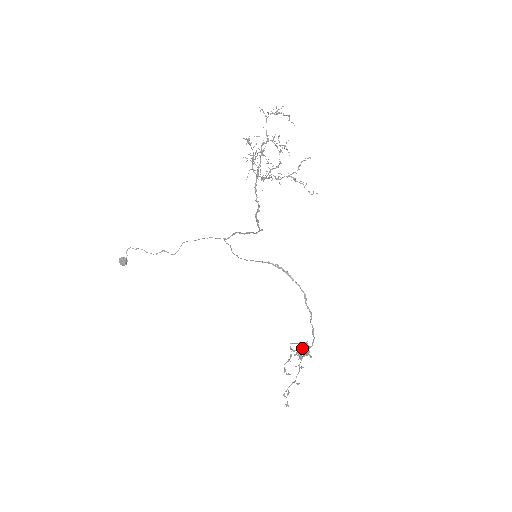
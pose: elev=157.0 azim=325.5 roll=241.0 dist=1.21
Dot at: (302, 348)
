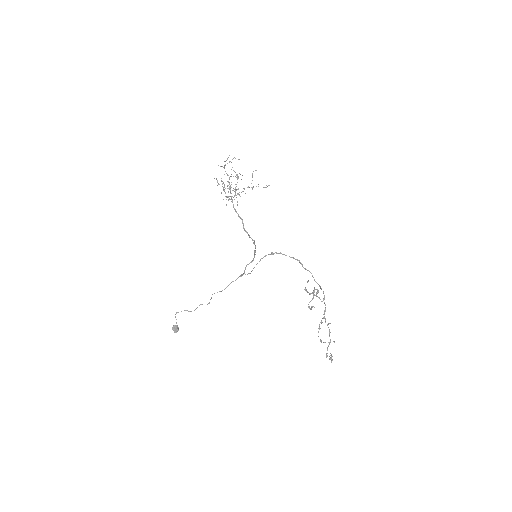
Dot at: occluded
